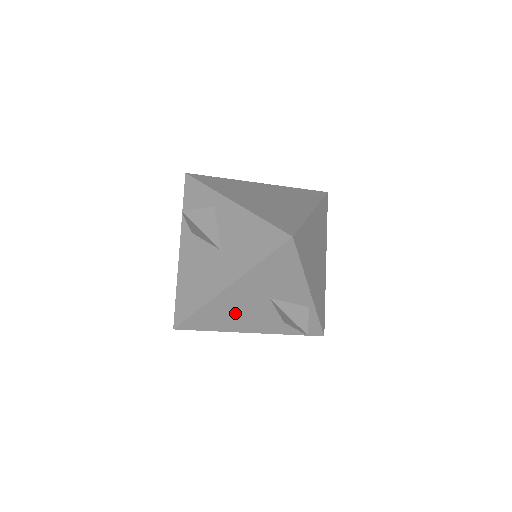
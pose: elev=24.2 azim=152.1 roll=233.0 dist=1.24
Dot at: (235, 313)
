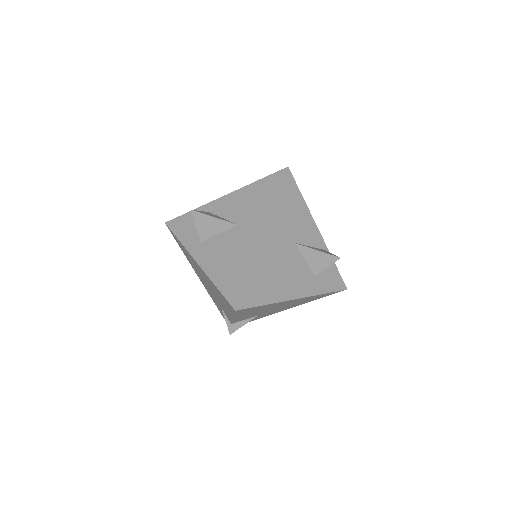
Dot at: (277, 271)
